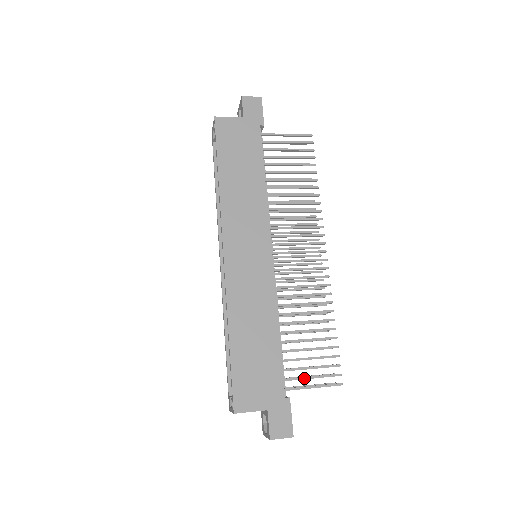
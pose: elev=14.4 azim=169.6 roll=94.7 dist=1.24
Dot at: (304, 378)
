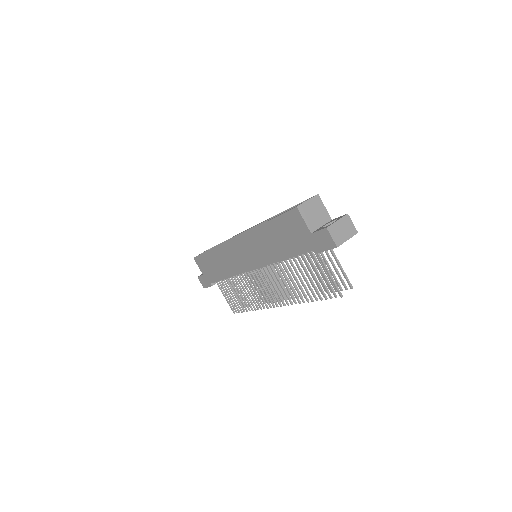
Dot at: (225, 292)
